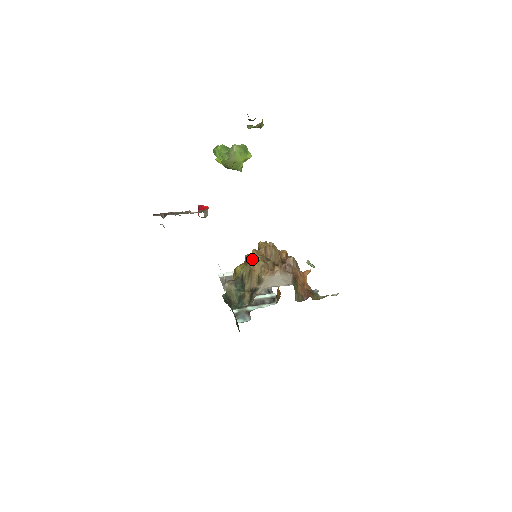
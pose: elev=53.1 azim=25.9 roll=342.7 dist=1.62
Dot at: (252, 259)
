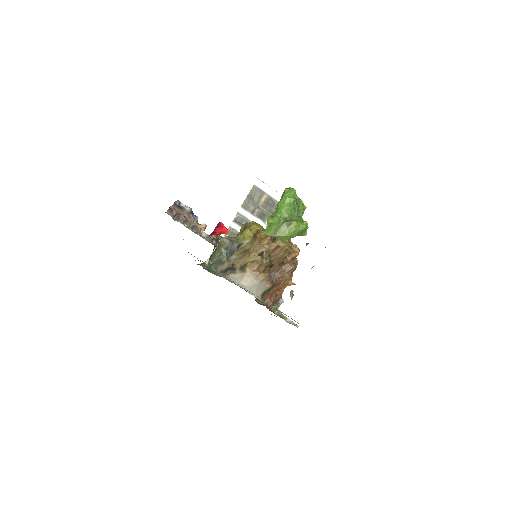
Dot at: (259, 244)
